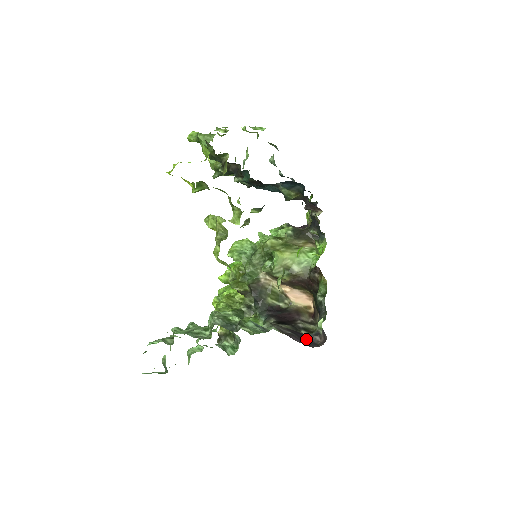
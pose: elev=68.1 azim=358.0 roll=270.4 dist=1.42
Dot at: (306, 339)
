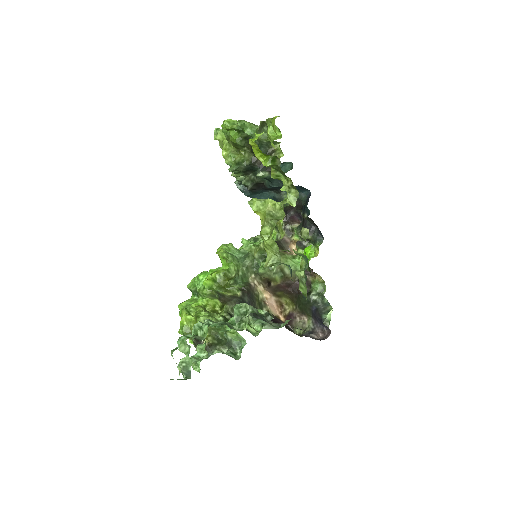
Dot at: (306, 336)
